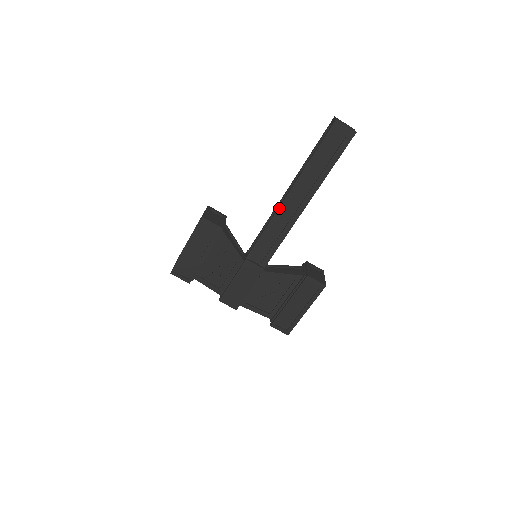
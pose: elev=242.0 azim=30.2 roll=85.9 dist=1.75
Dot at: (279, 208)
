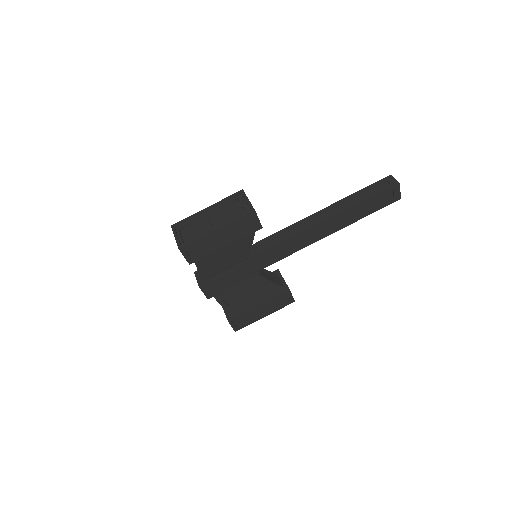
Dot at: (311, 228)
